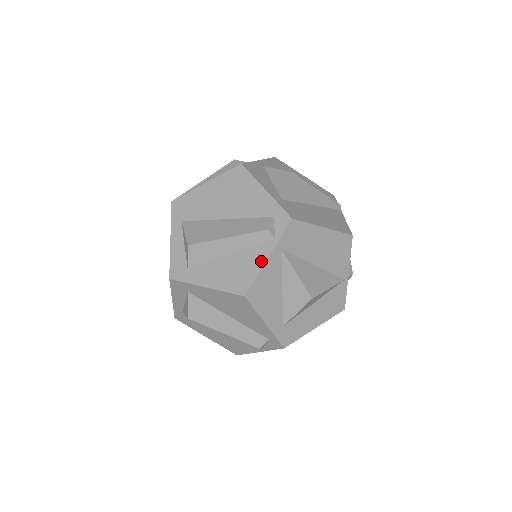
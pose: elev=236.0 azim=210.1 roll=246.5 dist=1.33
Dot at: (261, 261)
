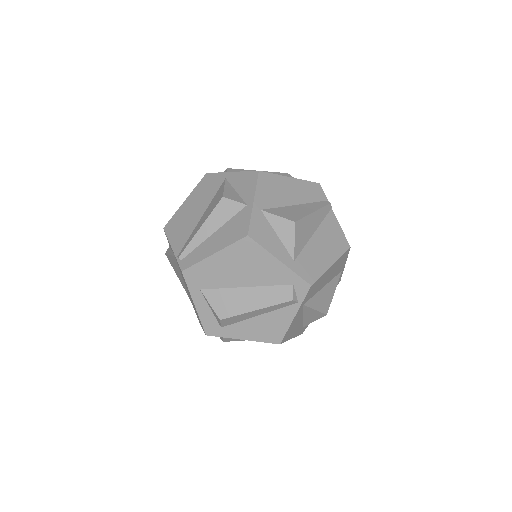
Dot at: (289, 319)
